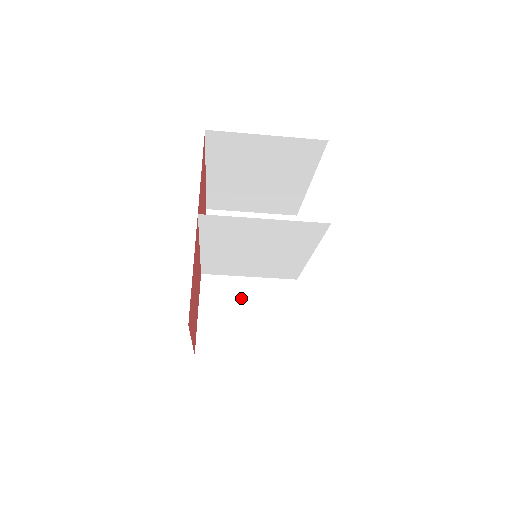
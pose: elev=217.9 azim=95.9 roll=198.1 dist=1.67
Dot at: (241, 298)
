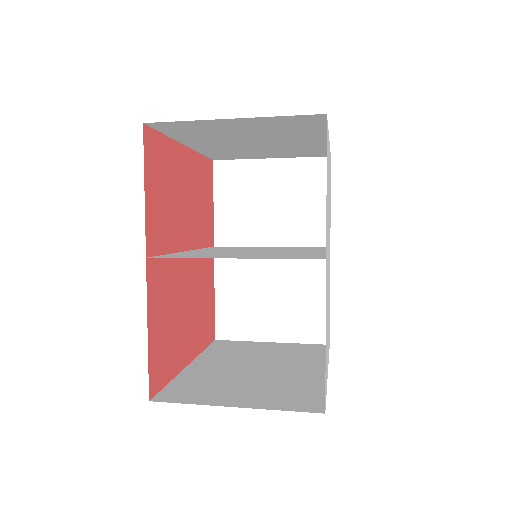
Dot at: (262, 274)
